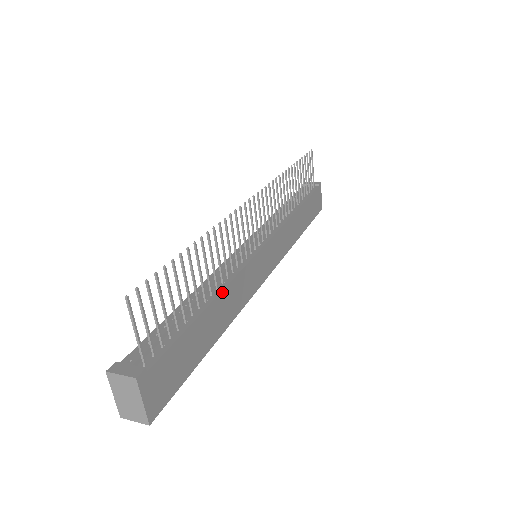
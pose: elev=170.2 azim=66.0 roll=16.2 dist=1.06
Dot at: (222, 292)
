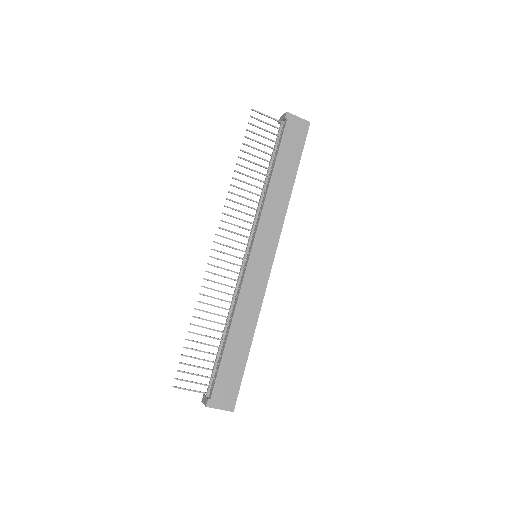
Dot at: (233, 320)
